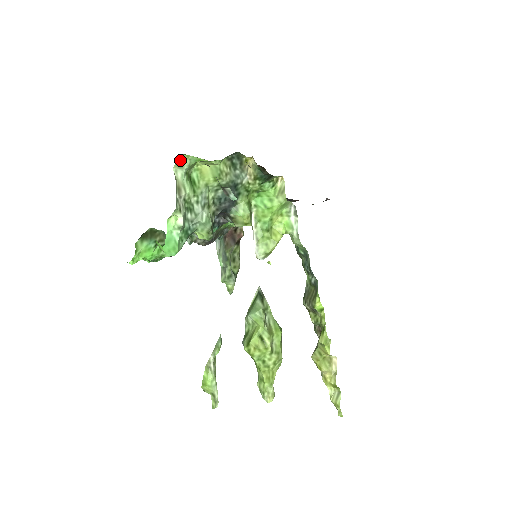
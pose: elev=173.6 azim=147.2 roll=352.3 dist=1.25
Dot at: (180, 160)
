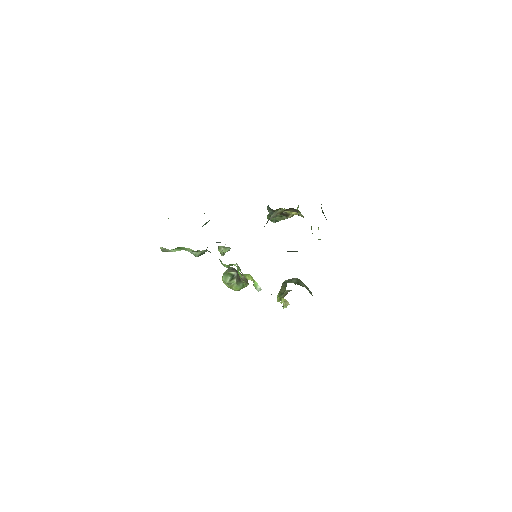
Dot at: occluded
